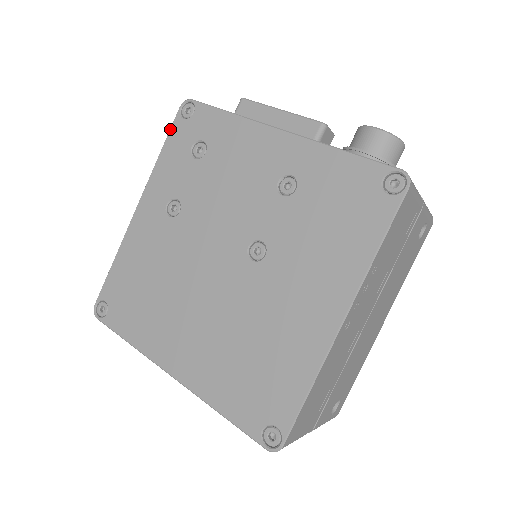
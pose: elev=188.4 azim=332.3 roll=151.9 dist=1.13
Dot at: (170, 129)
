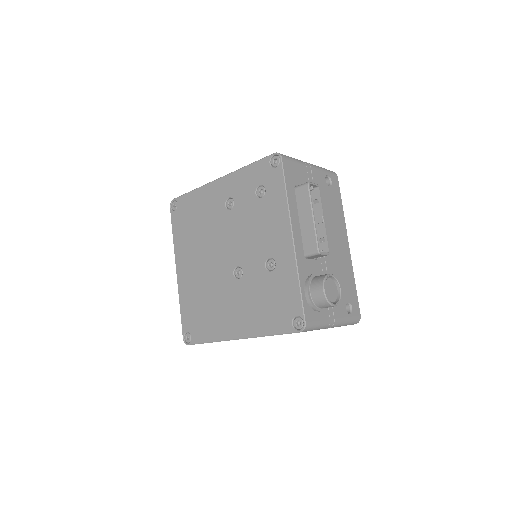
Dot at: (261, 159)
